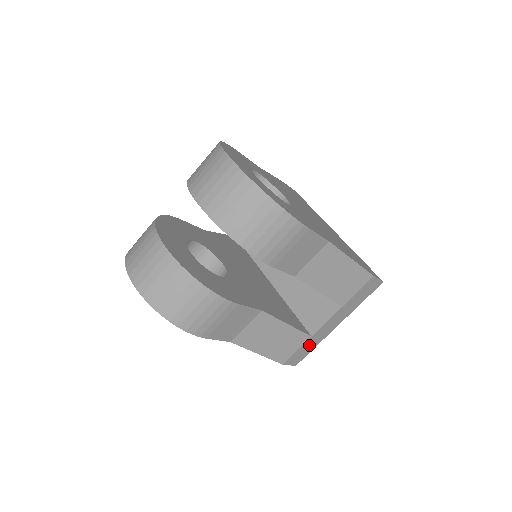
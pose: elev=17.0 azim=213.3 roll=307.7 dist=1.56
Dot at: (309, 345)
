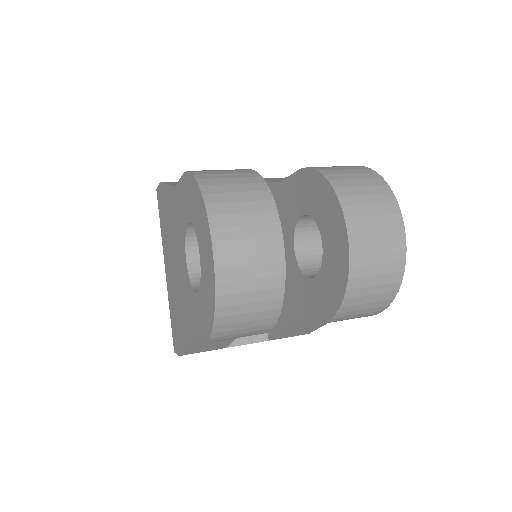
Dot at: occluded
